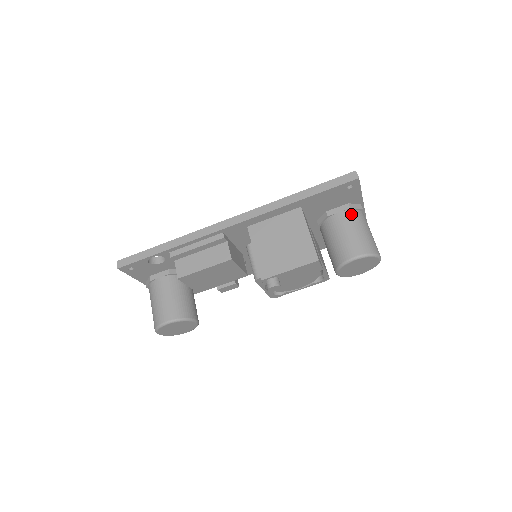
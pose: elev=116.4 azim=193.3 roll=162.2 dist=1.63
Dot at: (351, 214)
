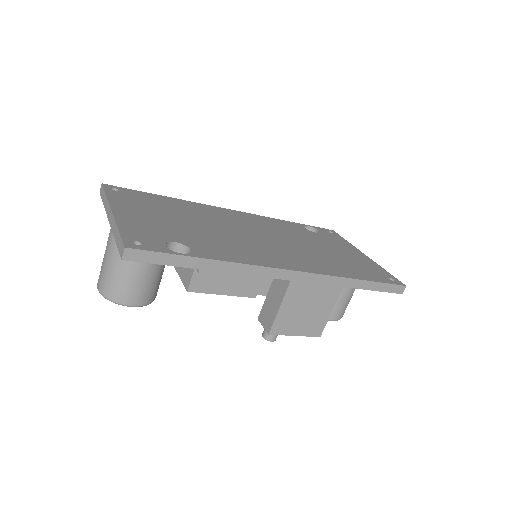
Dot at: occluded
